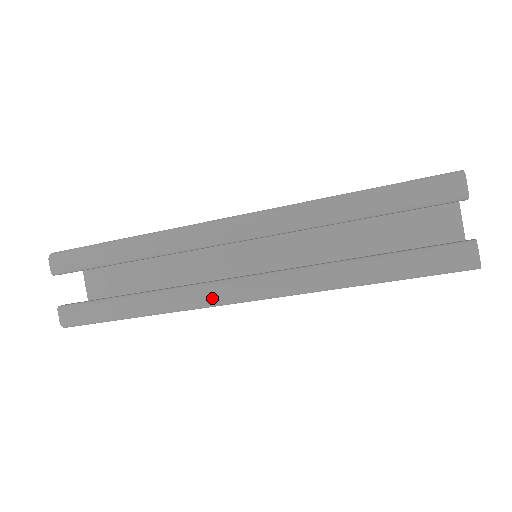
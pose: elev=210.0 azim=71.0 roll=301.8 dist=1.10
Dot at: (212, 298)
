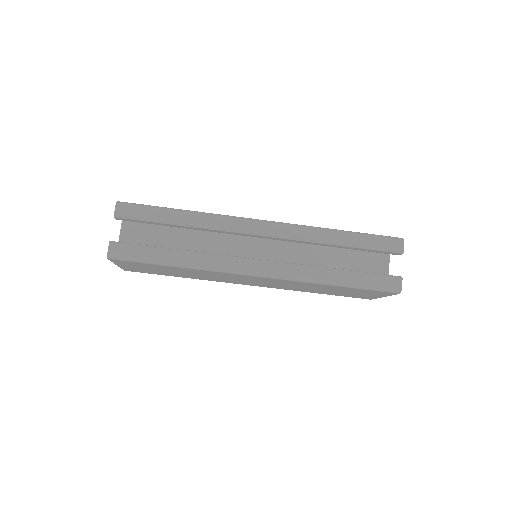
Dot at: (238, 267)
